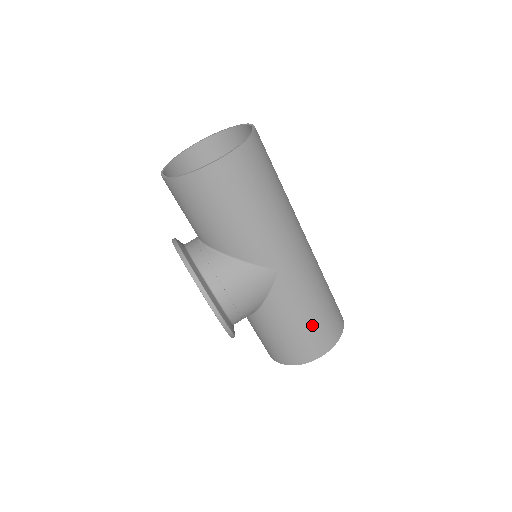
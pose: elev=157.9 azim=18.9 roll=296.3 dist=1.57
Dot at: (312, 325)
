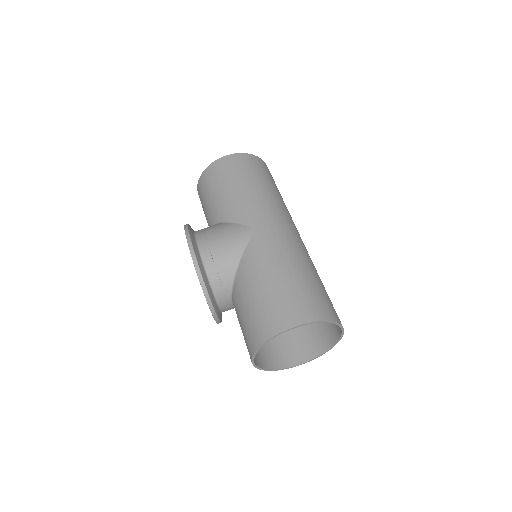
Dot at: (285, 287)
